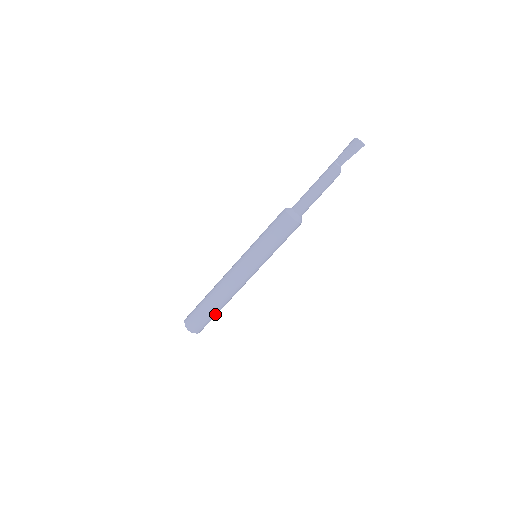
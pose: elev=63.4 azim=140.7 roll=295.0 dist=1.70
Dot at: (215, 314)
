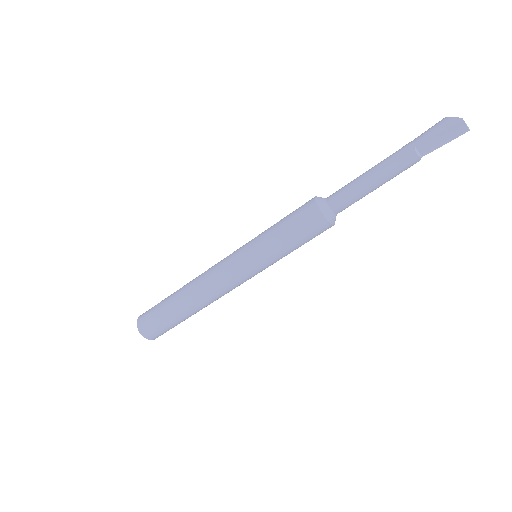
Dot at: occluded
